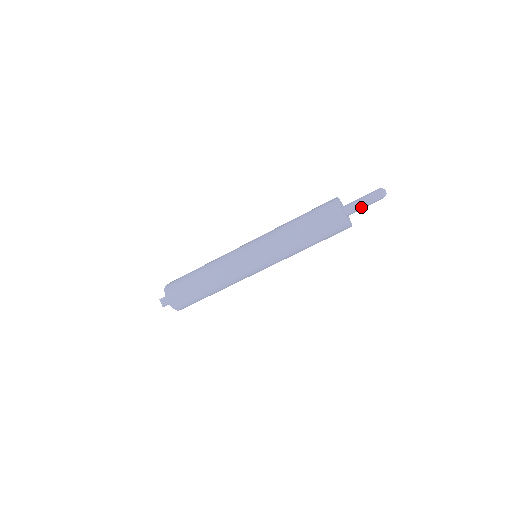
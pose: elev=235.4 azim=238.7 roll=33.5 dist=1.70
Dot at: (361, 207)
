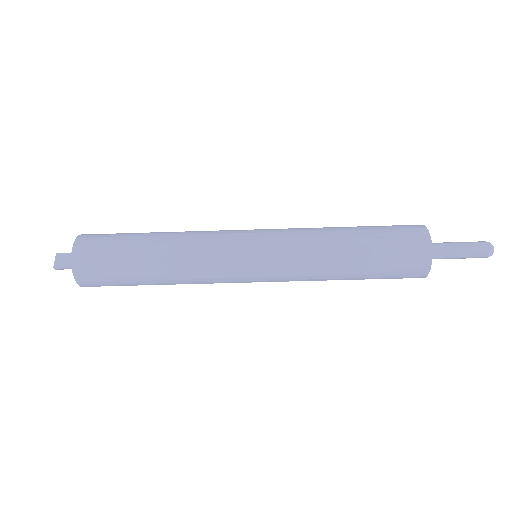
Dot at: (452, 253)
